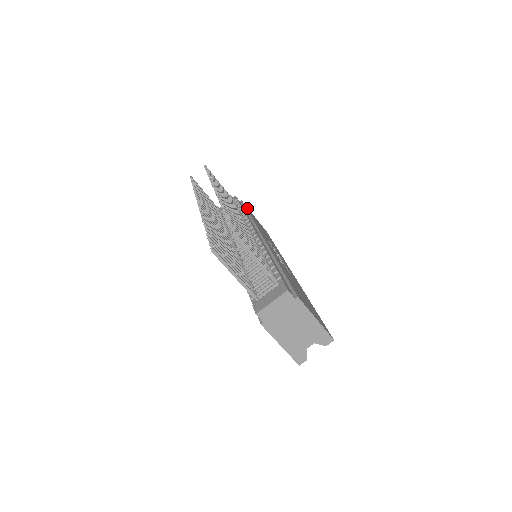
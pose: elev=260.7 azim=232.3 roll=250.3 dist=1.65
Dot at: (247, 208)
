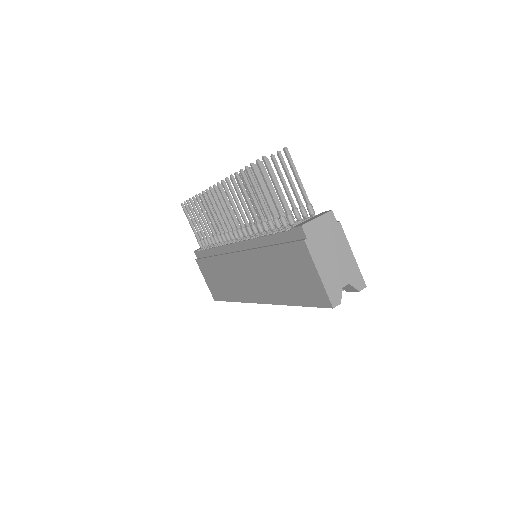
Dot at: occluded
